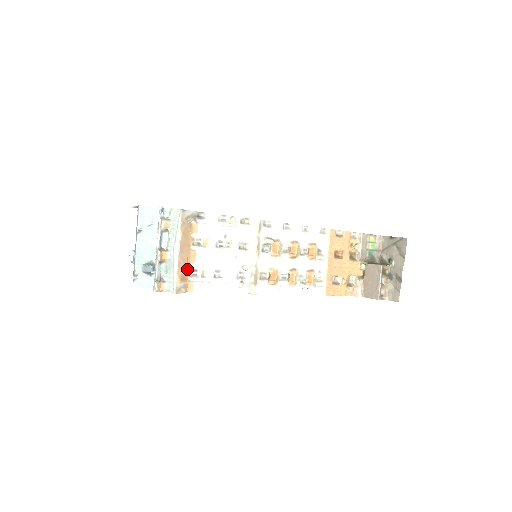
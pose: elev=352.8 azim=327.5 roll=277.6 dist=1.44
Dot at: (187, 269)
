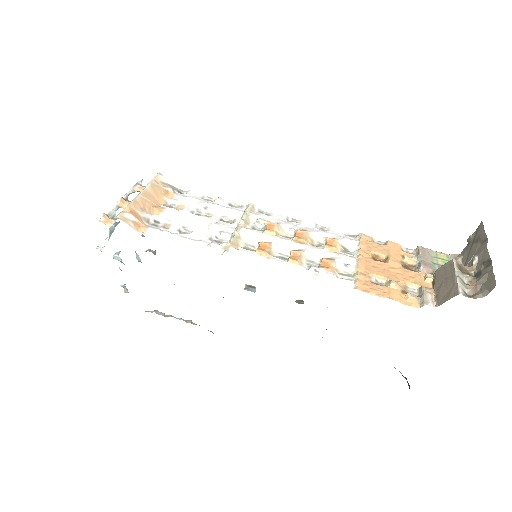
Dot at: (146, 215)
